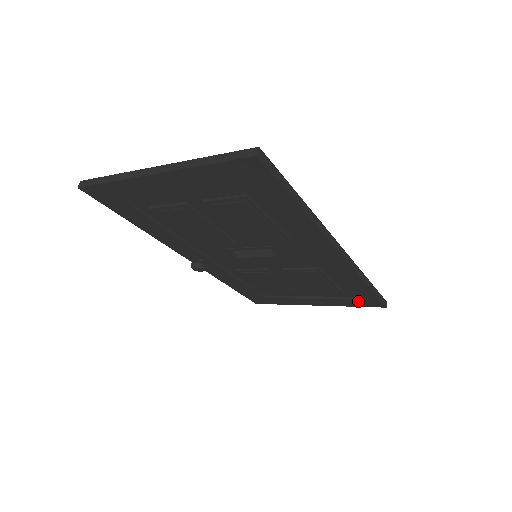
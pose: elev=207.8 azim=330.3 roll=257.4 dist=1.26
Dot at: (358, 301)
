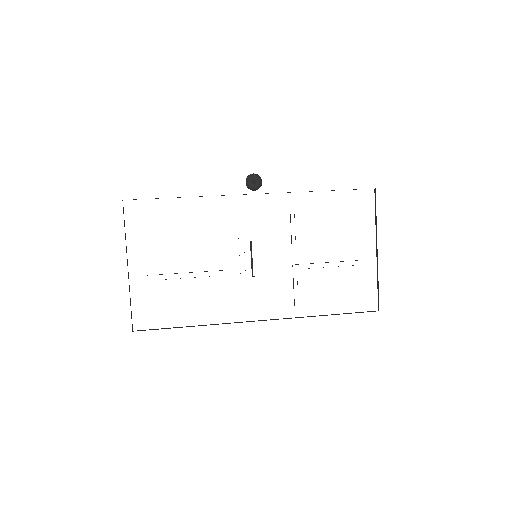
Dot at: occluded
